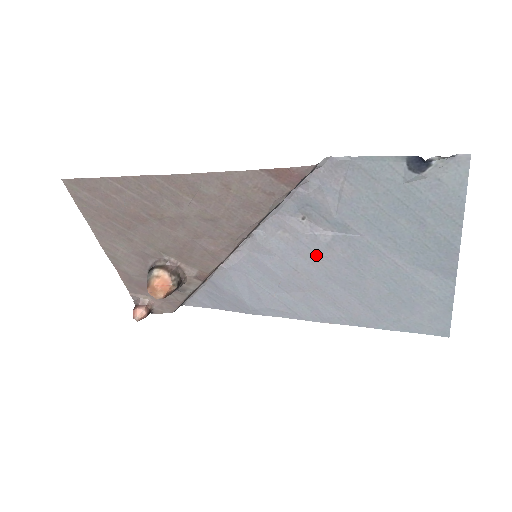
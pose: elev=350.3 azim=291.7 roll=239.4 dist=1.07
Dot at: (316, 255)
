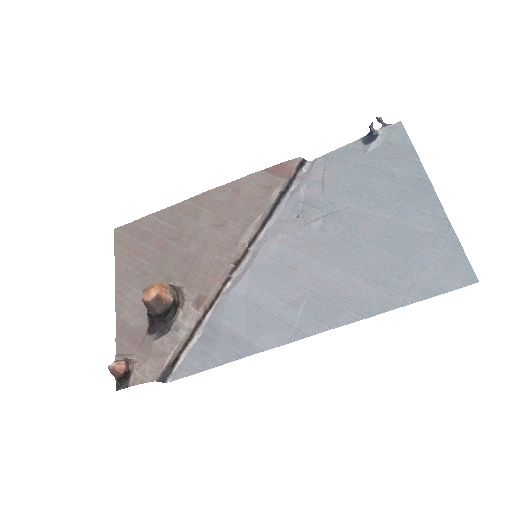
Dot at: (312, 244)
